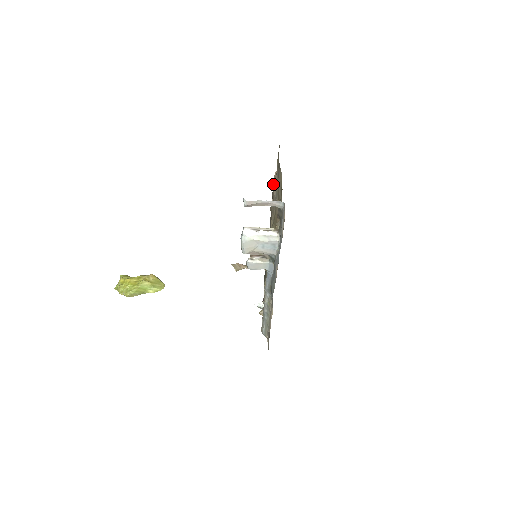
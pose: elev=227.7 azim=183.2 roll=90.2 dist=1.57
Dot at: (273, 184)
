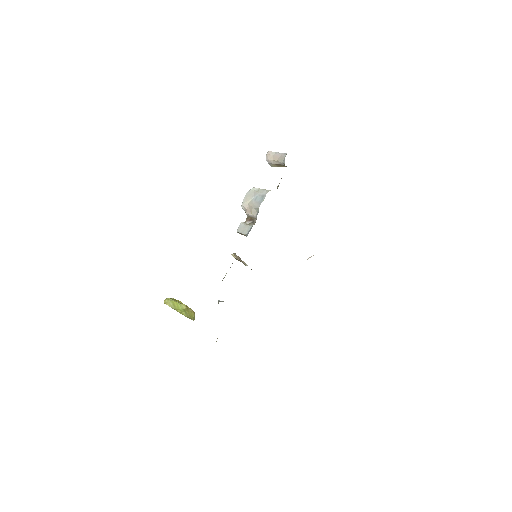
Dot at: occluded
